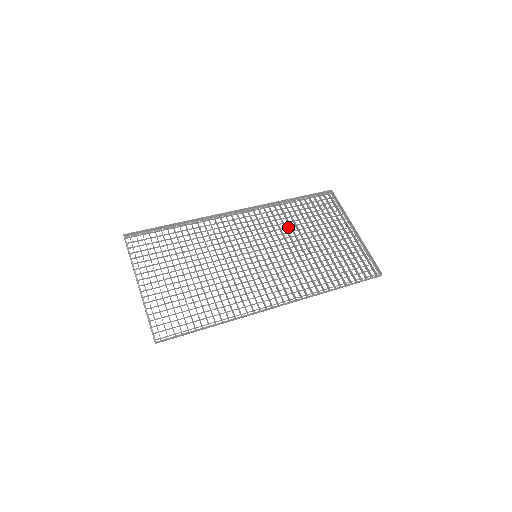
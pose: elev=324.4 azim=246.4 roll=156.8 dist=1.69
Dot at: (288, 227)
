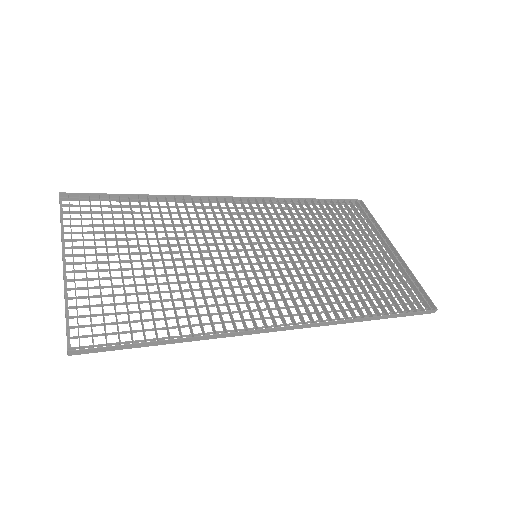
Dot at: (303, 230)
